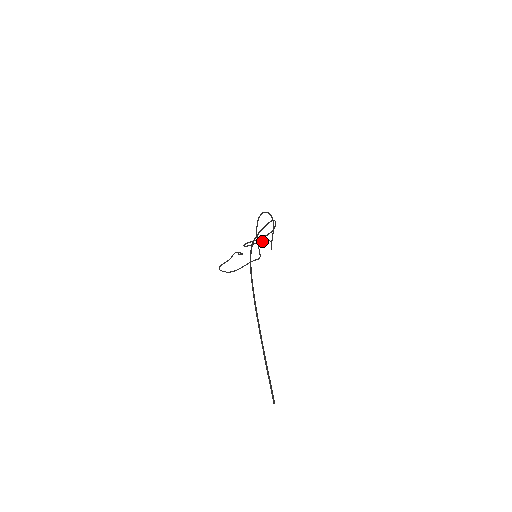
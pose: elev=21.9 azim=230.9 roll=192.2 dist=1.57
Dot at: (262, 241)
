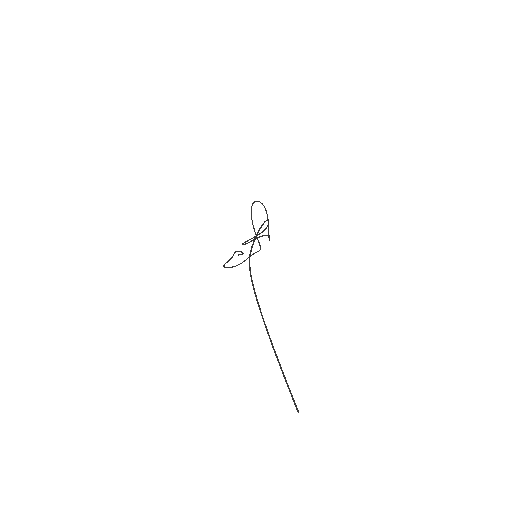
Dot at: (259, 237)
